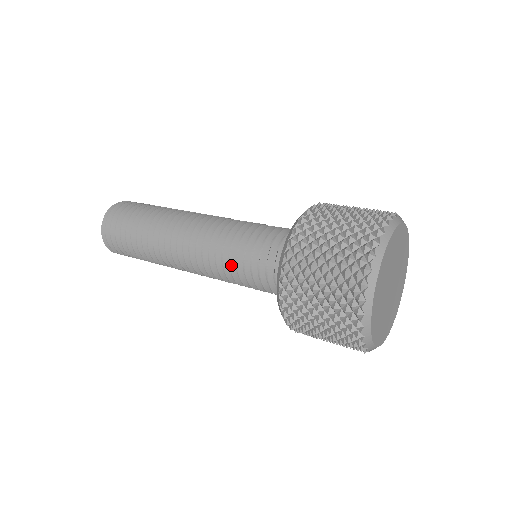
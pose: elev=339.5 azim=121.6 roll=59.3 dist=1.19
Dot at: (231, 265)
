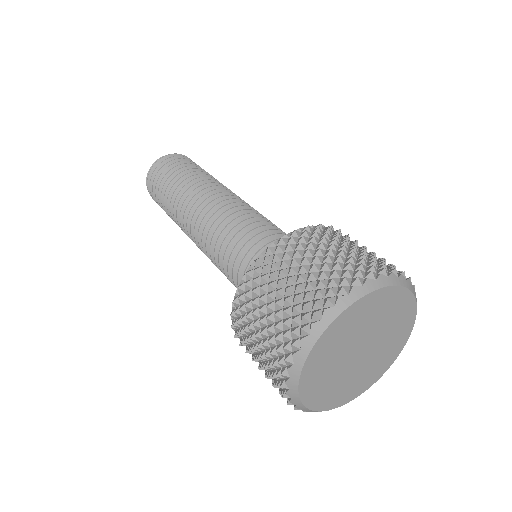
Dot at: occluded
